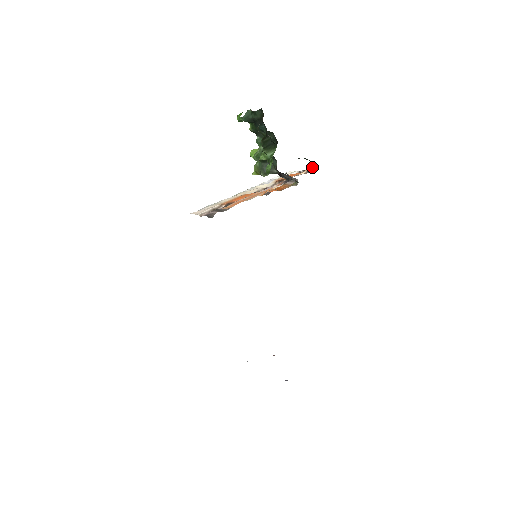
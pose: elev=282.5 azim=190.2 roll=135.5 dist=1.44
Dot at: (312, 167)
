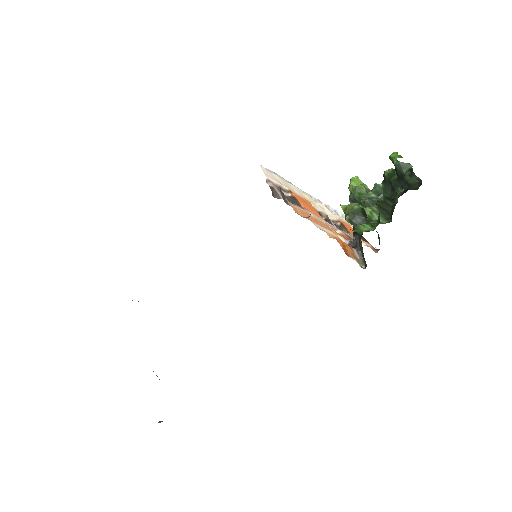
Dot at: (373, 247)
